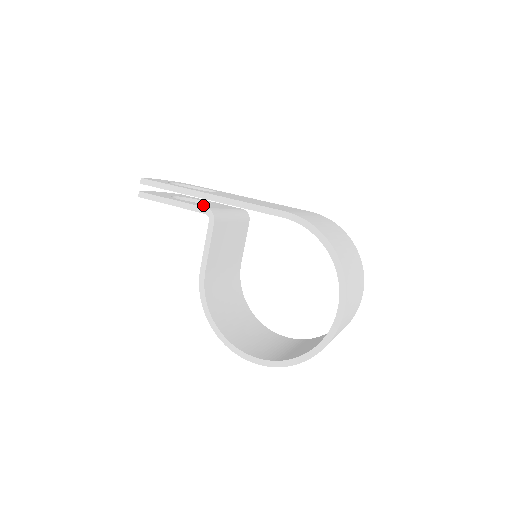
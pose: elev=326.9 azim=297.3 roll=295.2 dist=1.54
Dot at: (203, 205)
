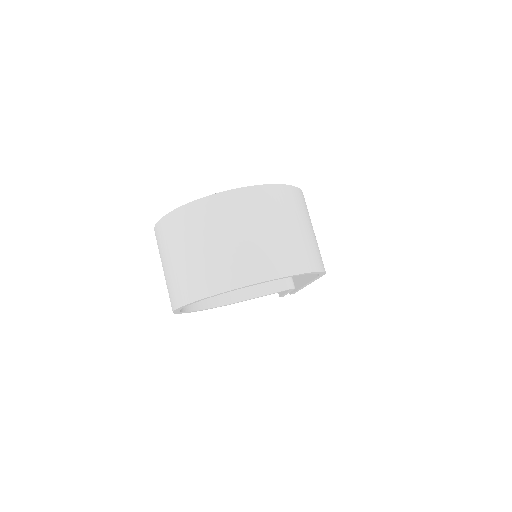
Dot at: occluded
